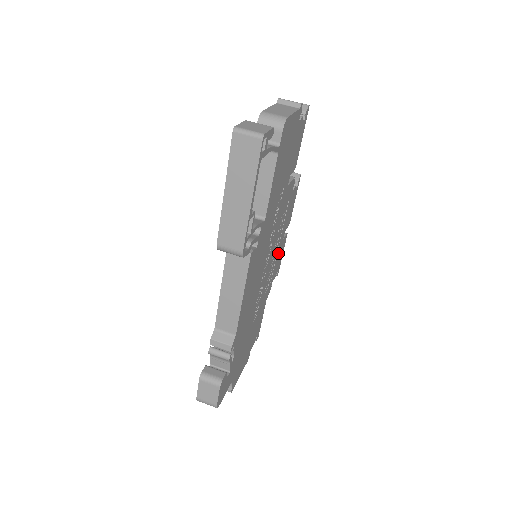
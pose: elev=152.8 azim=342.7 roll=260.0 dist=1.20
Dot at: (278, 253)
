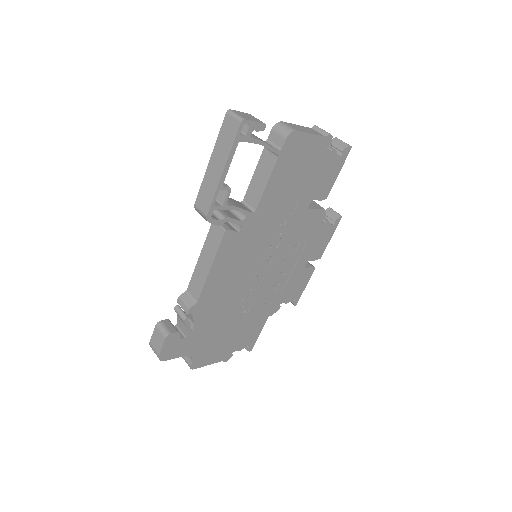
Dot at: (294, 277)
